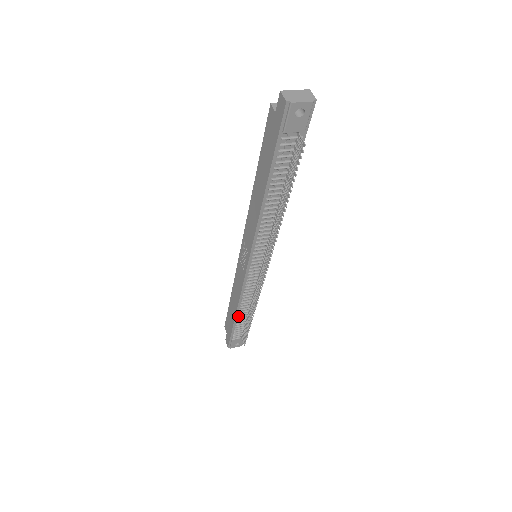
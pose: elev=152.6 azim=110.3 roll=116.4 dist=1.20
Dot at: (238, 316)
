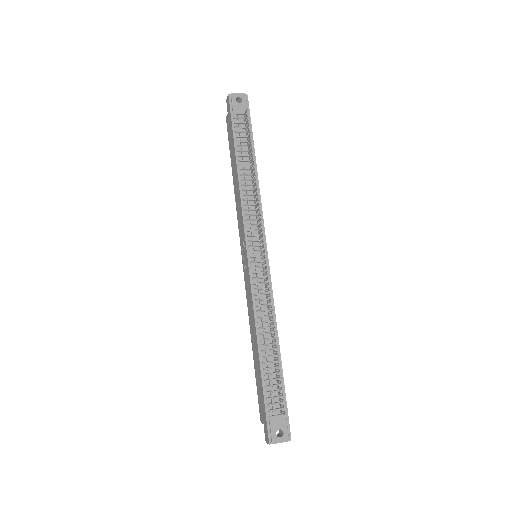
Dot at: (262, 356)
